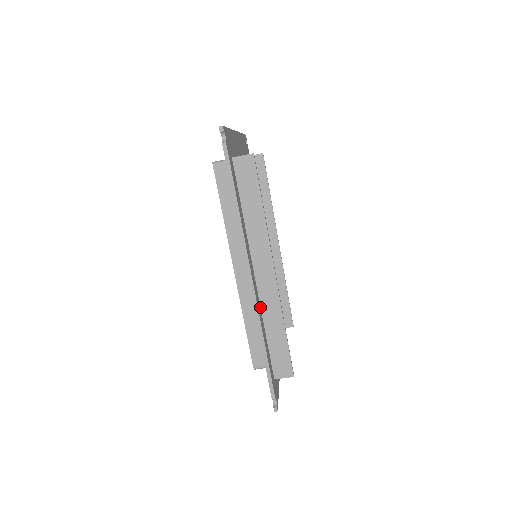
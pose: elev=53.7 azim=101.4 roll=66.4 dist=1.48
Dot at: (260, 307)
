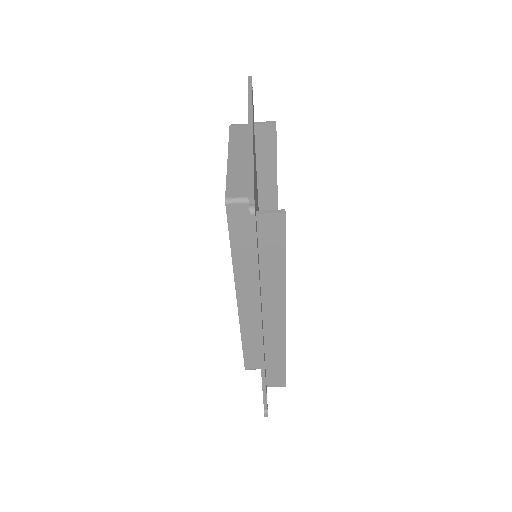
Dot at: occluded
